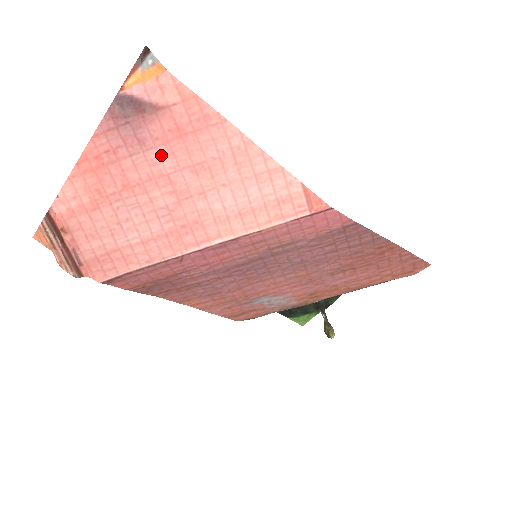
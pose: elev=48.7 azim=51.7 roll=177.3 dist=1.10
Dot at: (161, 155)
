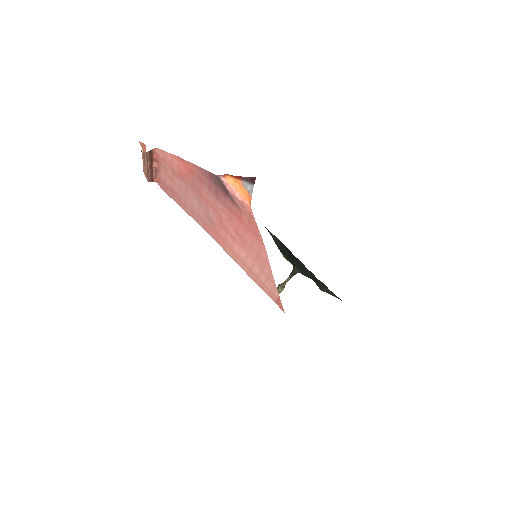
Dot at: (224, 211)
